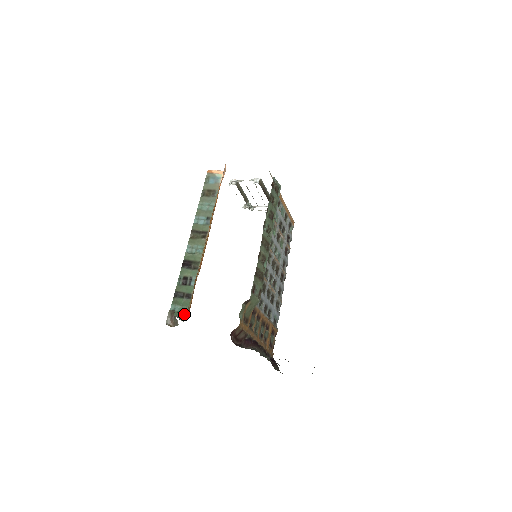
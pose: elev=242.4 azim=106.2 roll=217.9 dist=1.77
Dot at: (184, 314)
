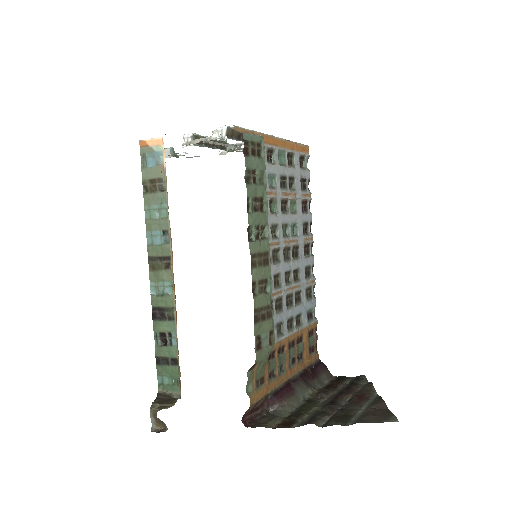
Dot at: (176, 388)
